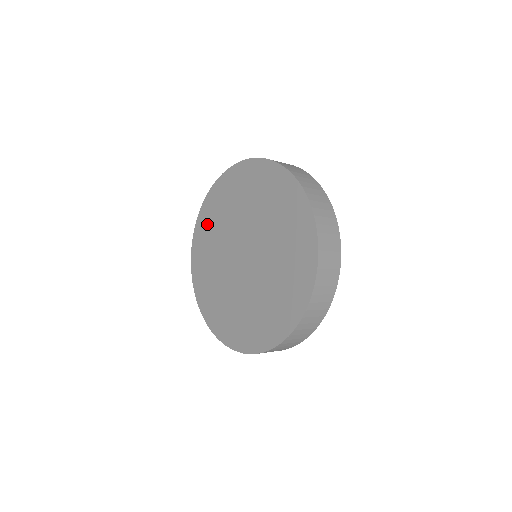
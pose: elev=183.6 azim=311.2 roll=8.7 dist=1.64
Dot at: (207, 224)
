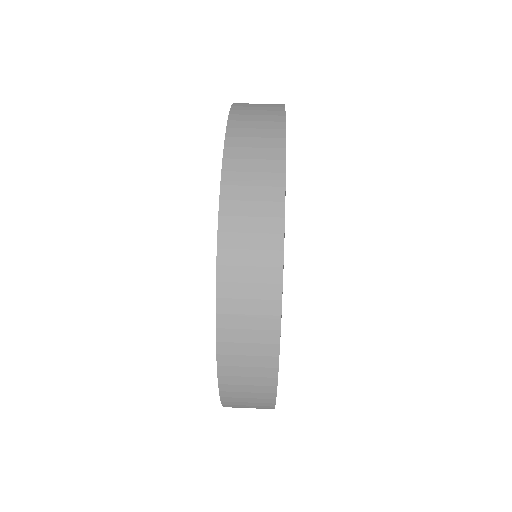
Dot at: occluded
